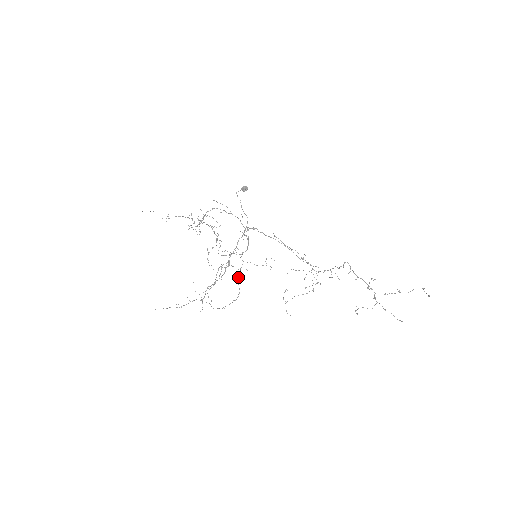
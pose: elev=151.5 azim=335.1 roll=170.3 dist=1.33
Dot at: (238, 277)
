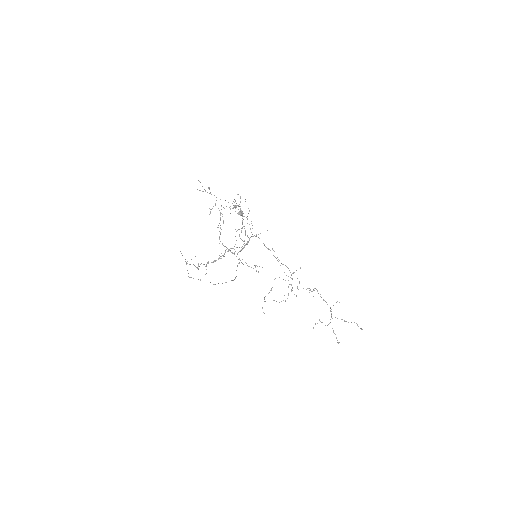
Dot at: (237, 265)
